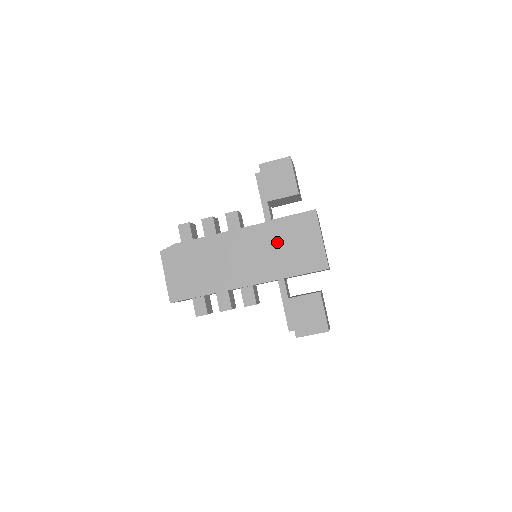
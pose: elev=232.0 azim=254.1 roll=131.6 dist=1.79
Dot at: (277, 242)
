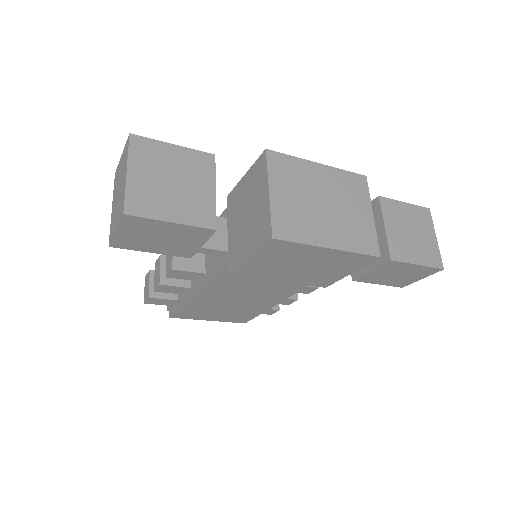
Dot at: (271, 279)
